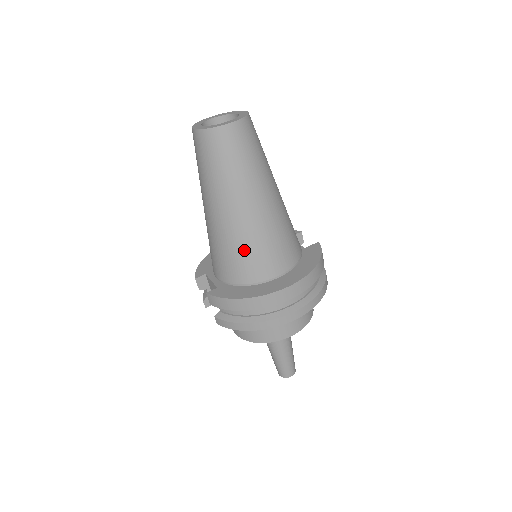
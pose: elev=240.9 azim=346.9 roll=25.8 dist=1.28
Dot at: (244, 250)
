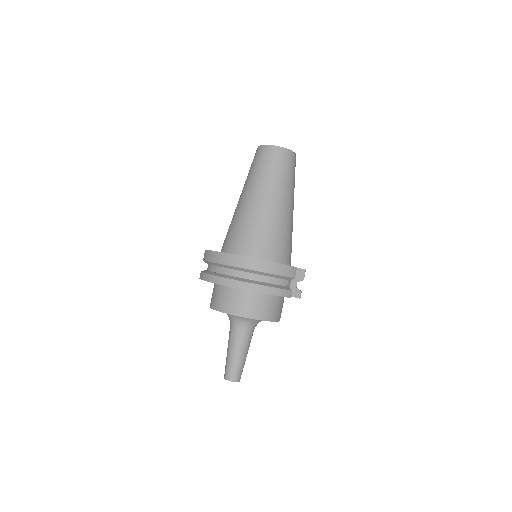
Dot at: (234, 226)
